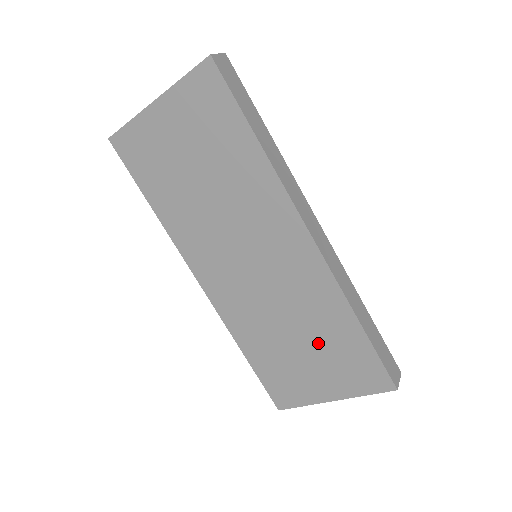
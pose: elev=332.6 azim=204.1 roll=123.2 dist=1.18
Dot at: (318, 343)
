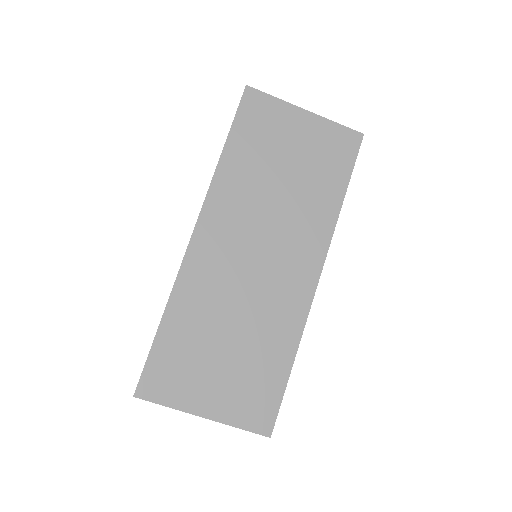
Dot at: (245, 356)
